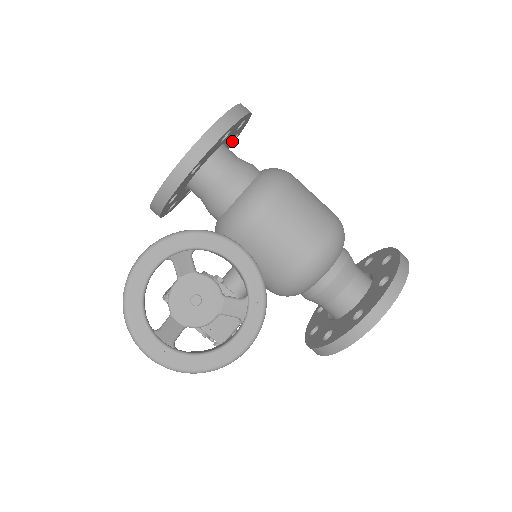
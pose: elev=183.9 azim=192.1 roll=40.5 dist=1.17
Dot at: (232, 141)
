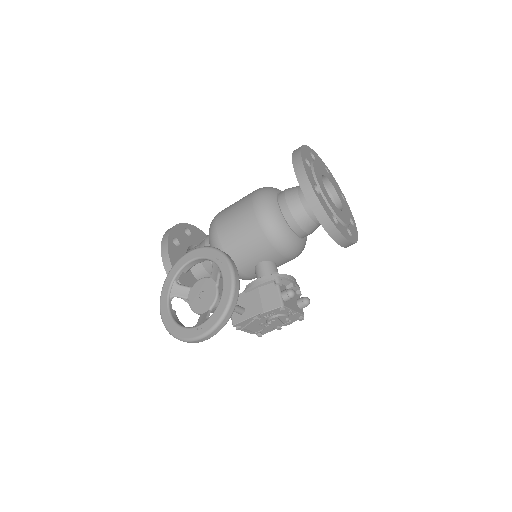
Dot at: occluded
